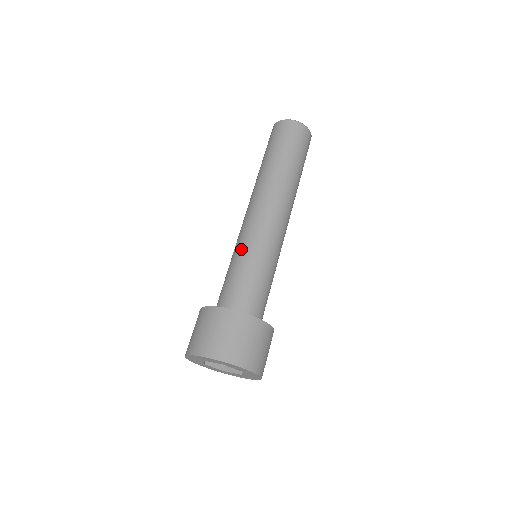
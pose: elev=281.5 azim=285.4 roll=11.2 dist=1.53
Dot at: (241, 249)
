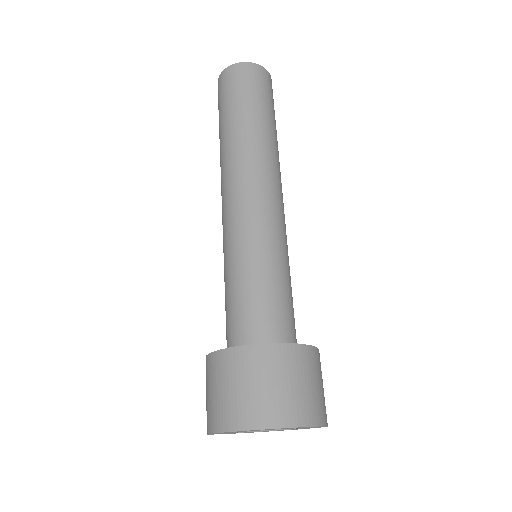
Dot at: (234, 253)
